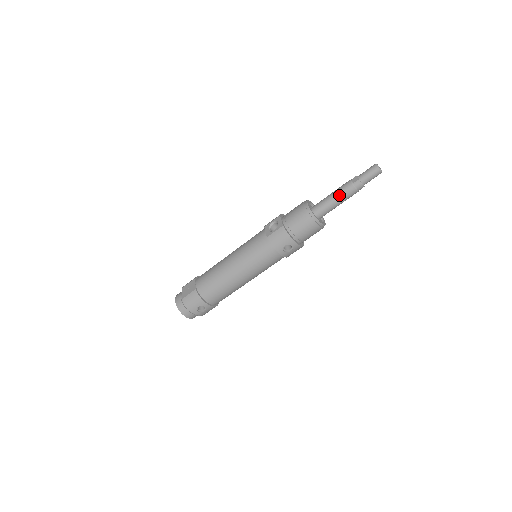
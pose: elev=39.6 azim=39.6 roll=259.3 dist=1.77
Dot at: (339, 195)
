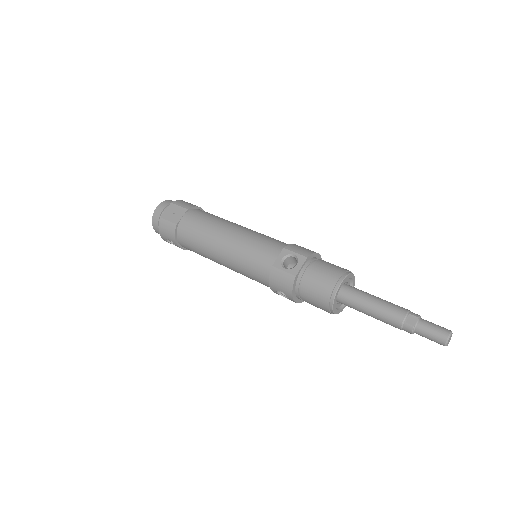
Dot at: (379, 313)
